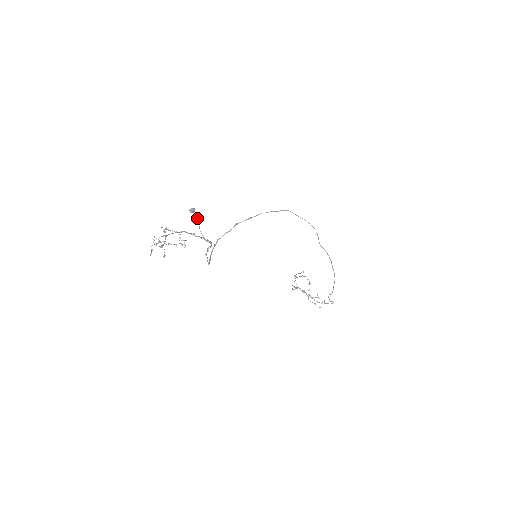
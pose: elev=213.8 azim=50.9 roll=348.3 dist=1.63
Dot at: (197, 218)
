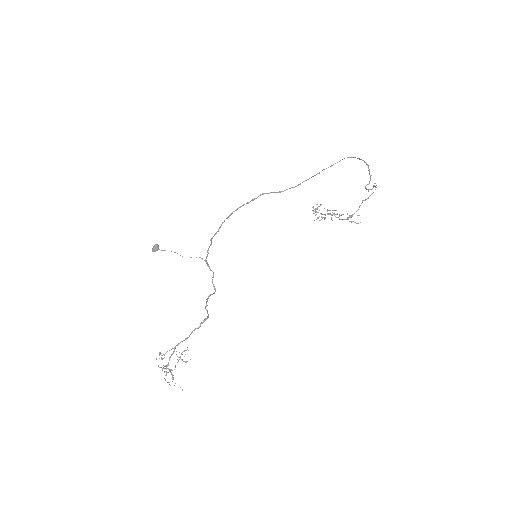
Dot at: occluded
